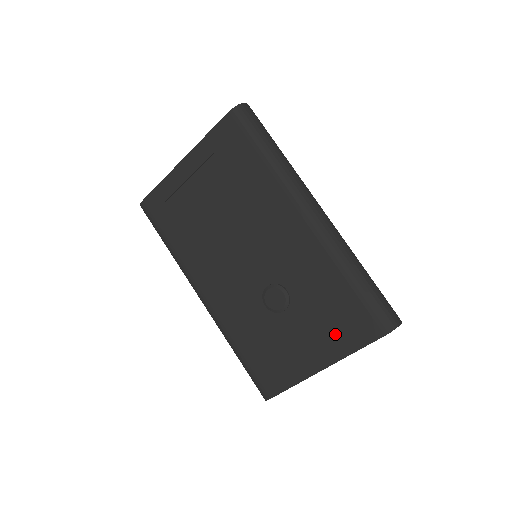
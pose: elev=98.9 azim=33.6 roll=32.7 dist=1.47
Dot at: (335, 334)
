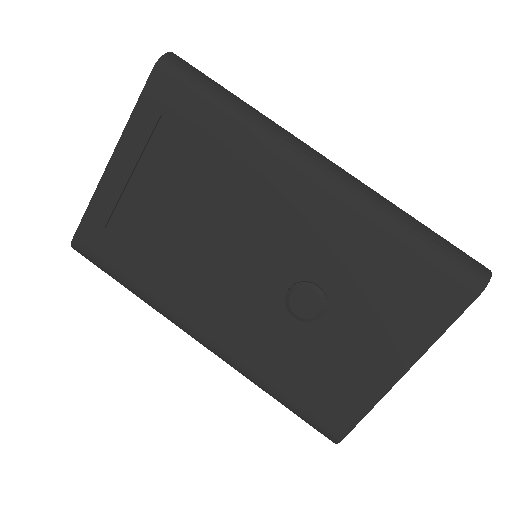
Dot at: (406, 320)
